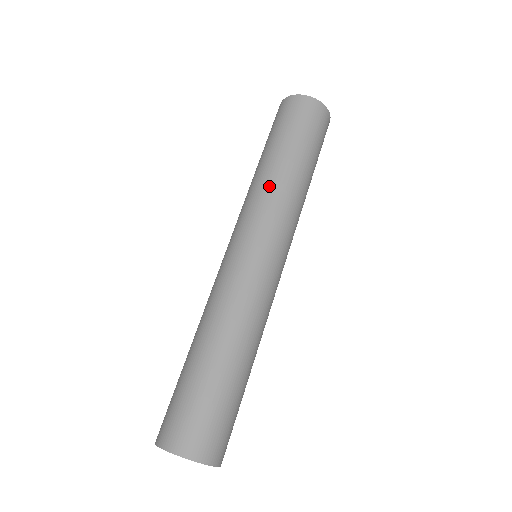
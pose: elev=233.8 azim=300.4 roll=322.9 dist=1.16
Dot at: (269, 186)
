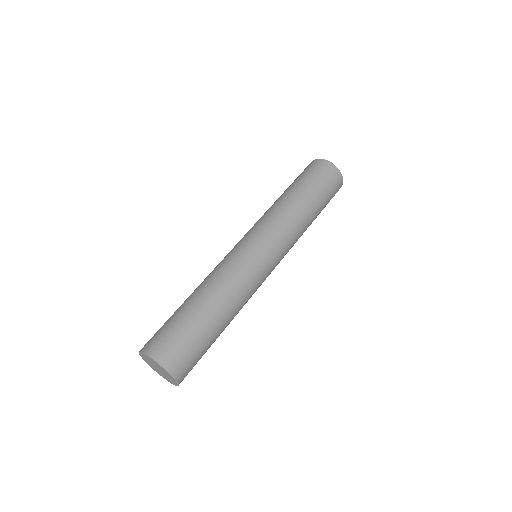
Dot at: (291, 217)
